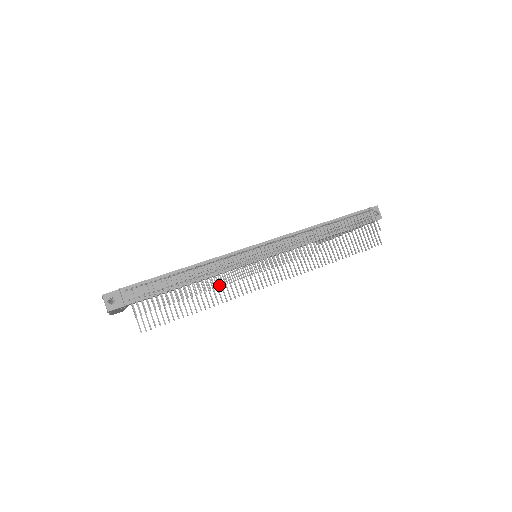
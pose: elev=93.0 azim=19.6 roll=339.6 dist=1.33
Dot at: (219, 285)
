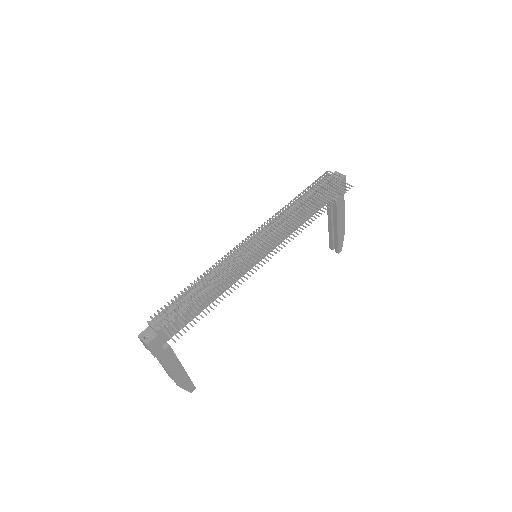
Dot at: (223, 277)
